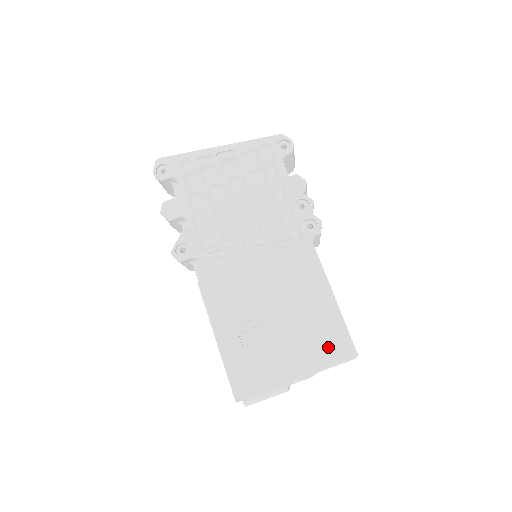
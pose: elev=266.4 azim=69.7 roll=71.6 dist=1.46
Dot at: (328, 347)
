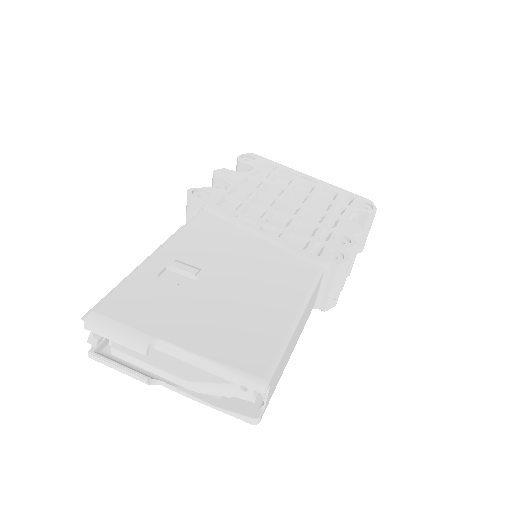
Dot at: (242, 346)
